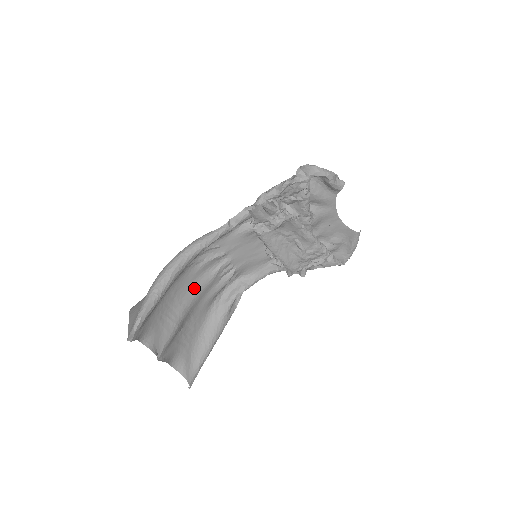
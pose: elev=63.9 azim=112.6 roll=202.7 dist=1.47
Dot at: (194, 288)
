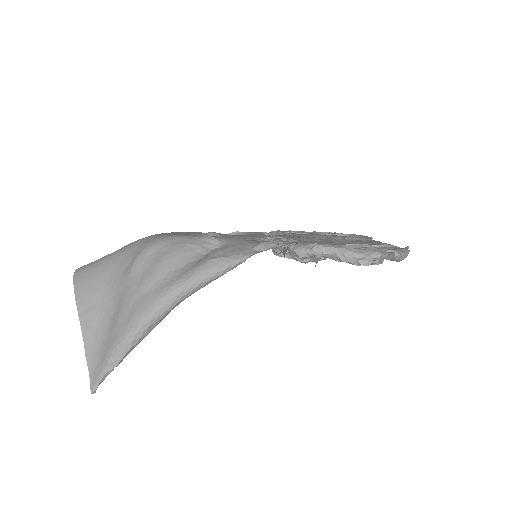
Dot at: occluded
